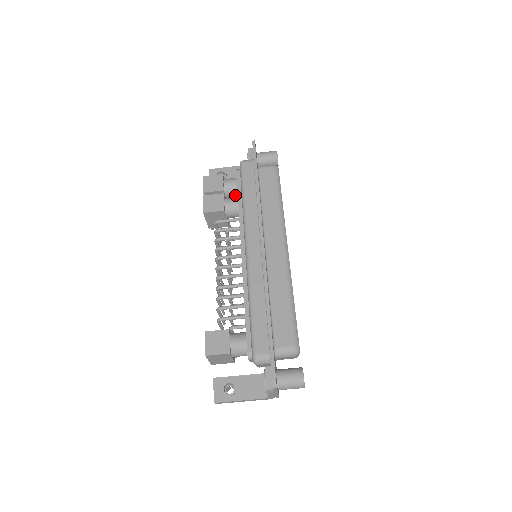
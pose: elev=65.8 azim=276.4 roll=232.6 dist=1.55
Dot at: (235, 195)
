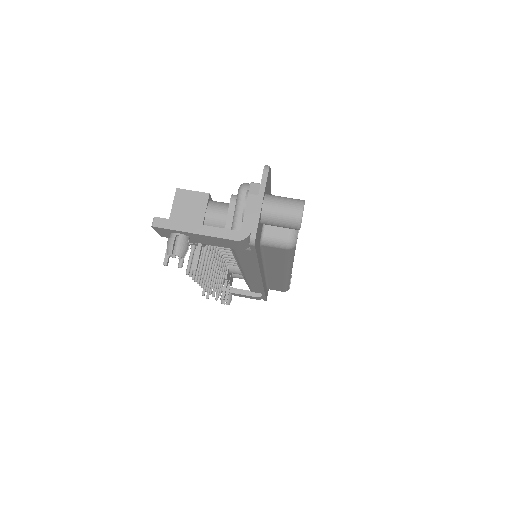
Dot at: occluded
